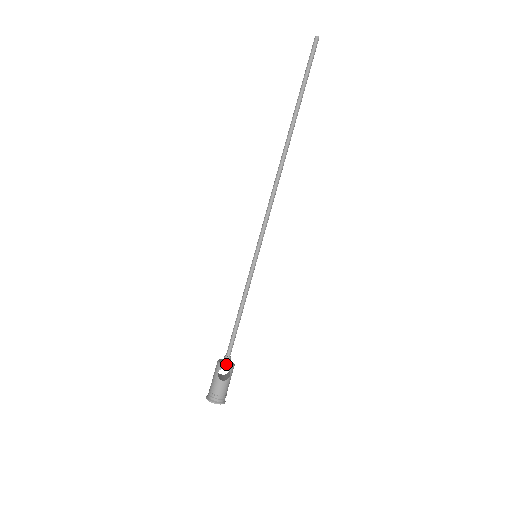
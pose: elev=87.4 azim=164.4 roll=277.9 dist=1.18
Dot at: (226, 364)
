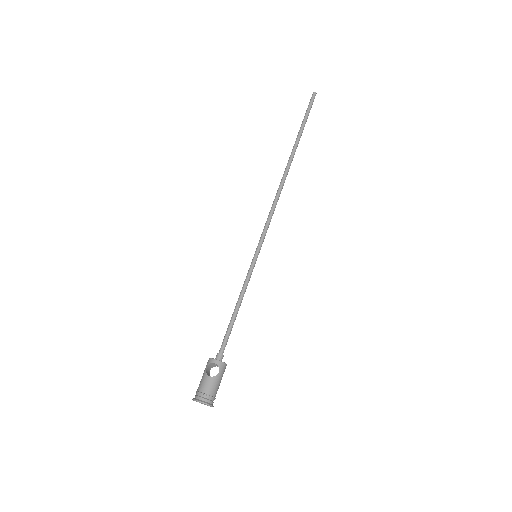
Dot at: (216, 359)
